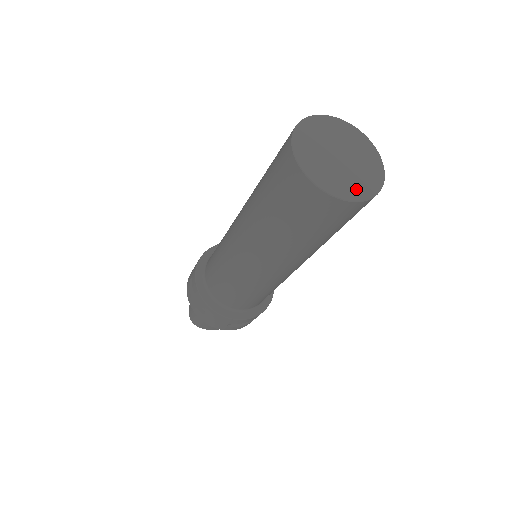
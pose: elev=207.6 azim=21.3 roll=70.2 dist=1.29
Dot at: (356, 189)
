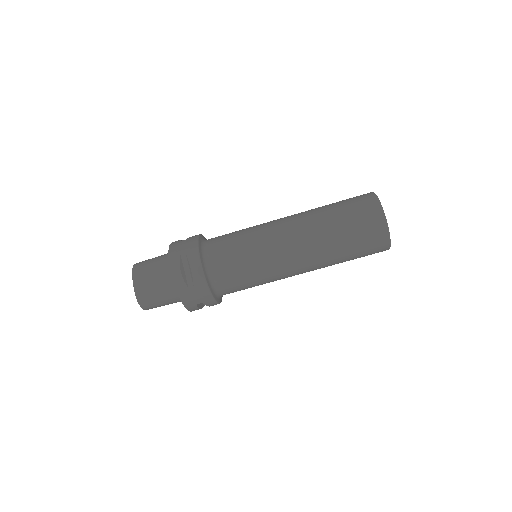
Dot at: occluded
